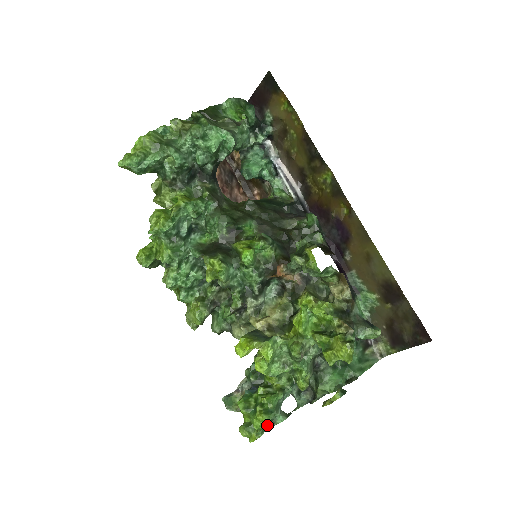
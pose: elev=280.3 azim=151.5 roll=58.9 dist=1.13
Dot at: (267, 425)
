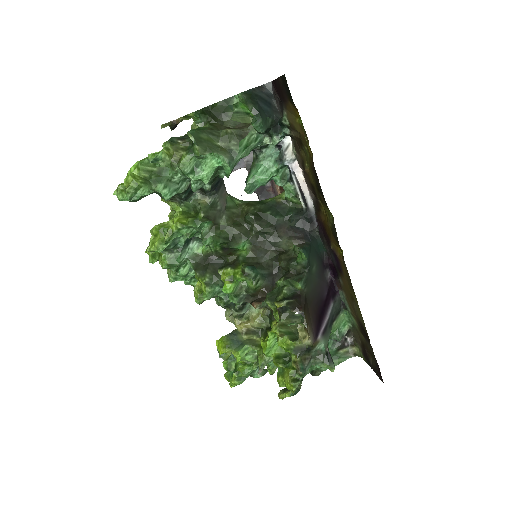
Dot at: occluded
